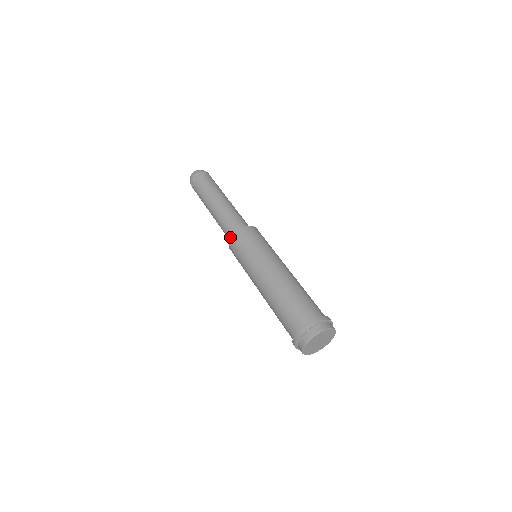
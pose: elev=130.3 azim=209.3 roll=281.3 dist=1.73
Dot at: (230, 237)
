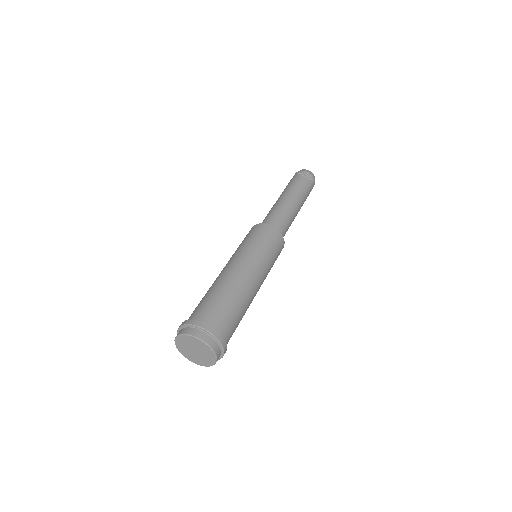
Dot at: occluded
